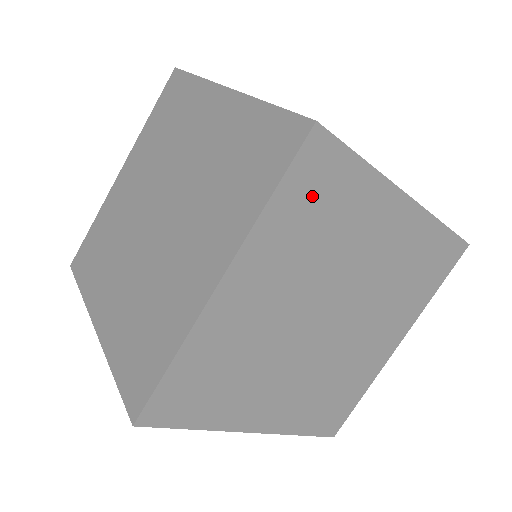
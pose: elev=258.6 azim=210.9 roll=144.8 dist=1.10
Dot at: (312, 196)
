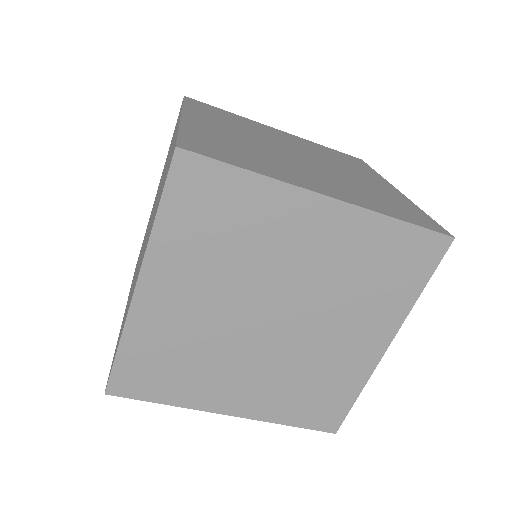
Dot at: (201, 209)
